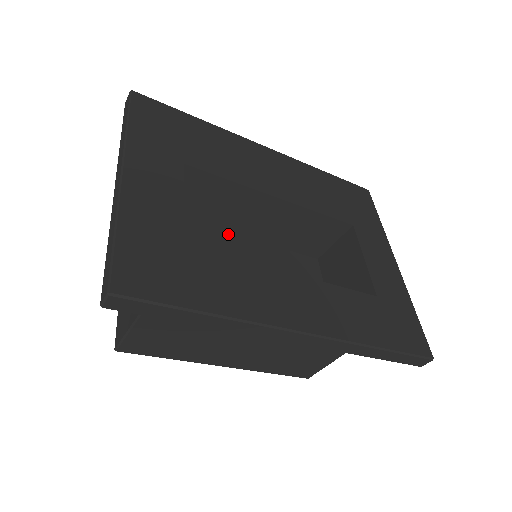
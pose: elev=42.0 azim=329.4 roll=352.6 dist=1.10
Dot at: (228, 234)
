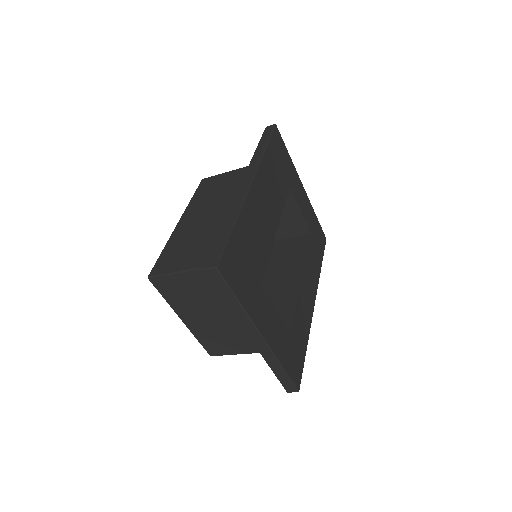
Dot at: occluded
